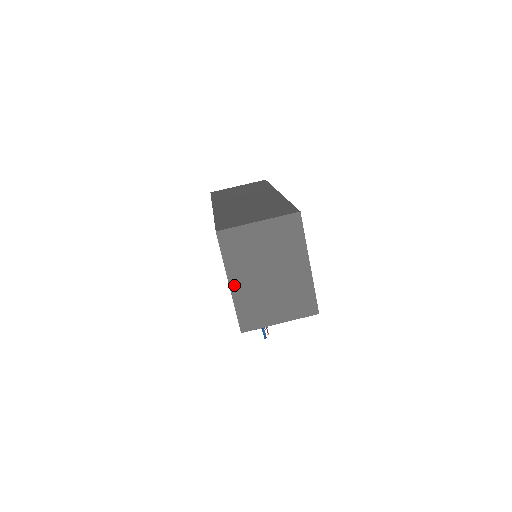
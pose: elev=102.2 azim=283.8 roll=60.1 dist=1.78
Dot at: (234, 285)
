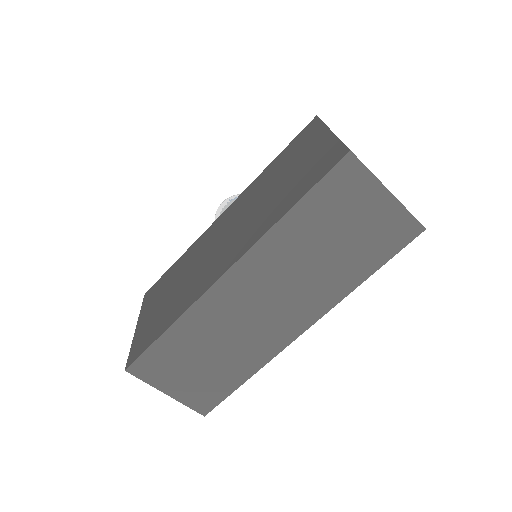
Dot at: occluded
